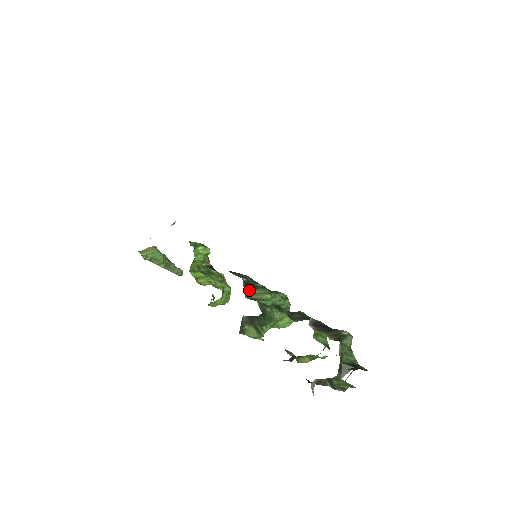
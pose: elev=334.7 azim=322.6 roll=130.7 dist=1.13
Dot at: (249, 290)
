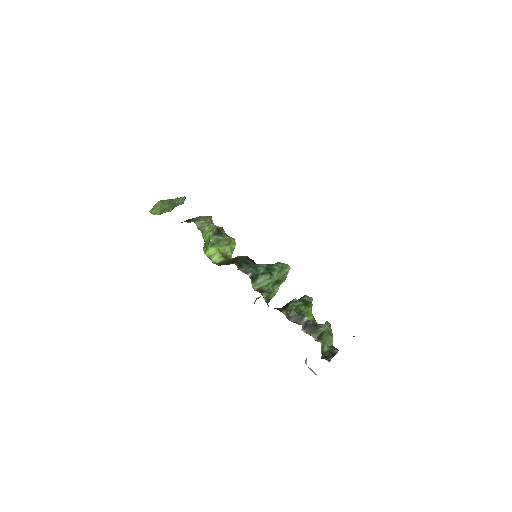
Dot at: (255, 282)
